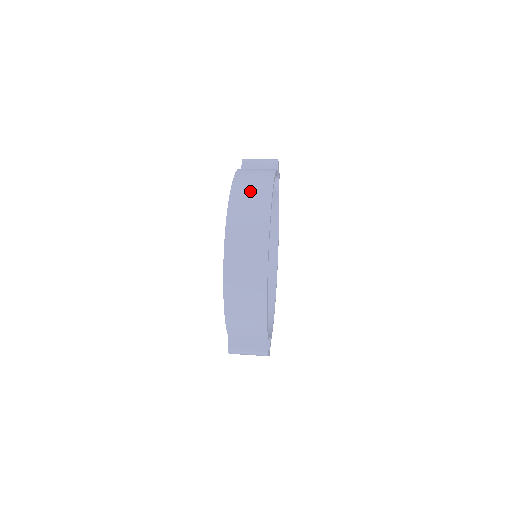
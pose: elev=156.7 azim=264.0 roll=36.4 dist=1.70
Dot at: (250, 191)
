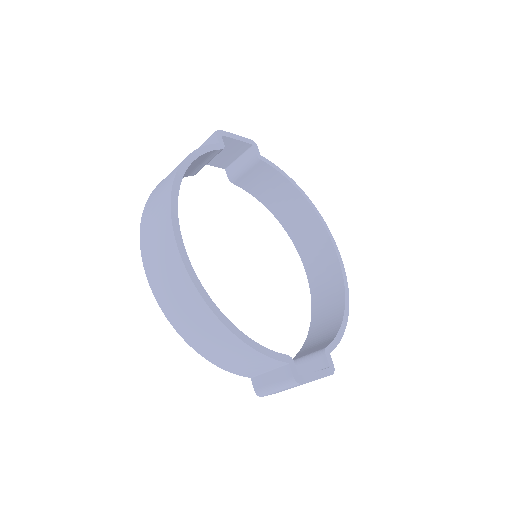
Dot at: (156, 198)
